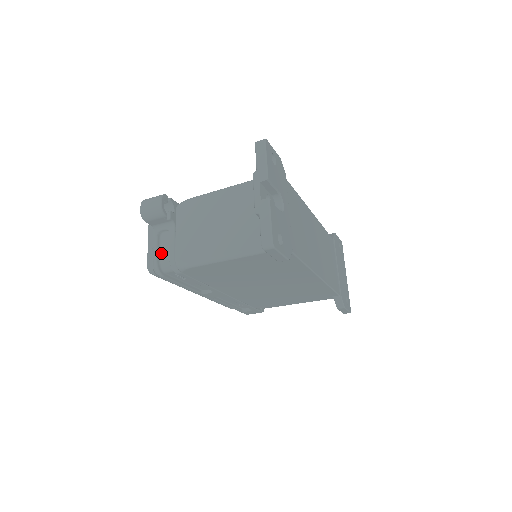
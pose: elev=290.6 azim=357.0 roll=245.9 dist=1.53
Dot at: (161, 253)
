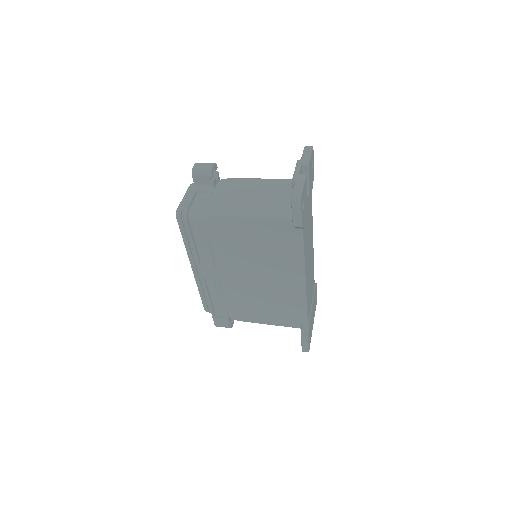
Dot at: (193, 204)
